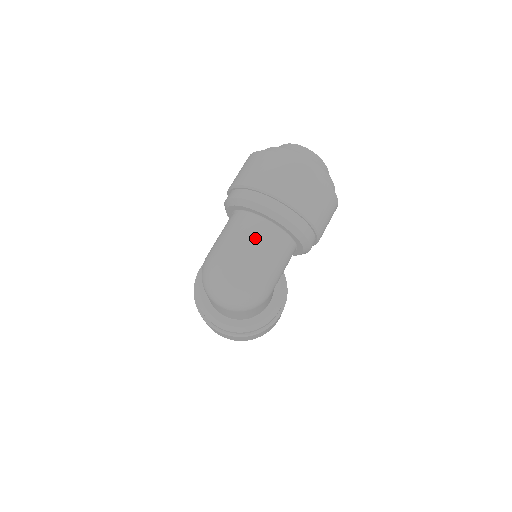
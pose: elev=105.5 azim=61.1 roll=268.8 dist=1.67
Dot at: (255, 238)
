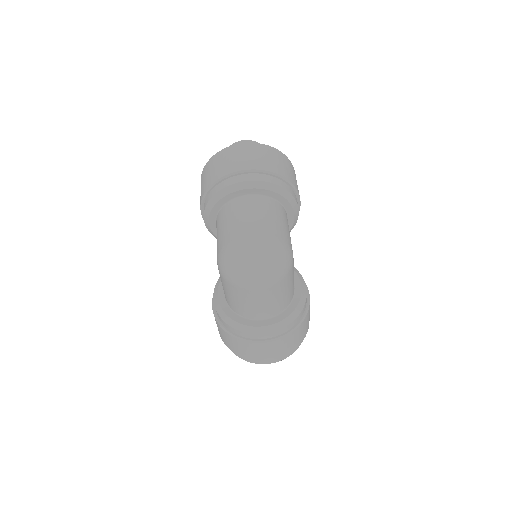
Dot at: (251, 210)
